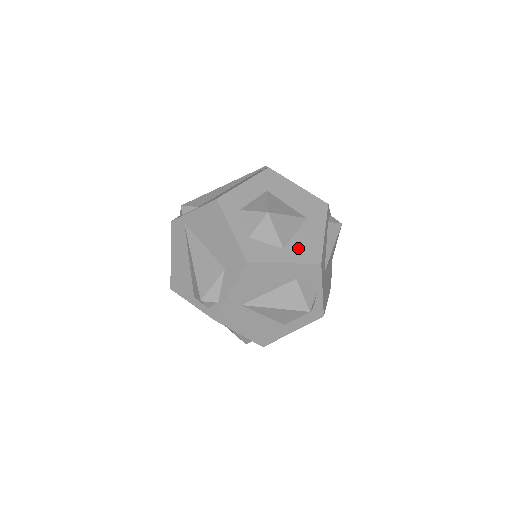
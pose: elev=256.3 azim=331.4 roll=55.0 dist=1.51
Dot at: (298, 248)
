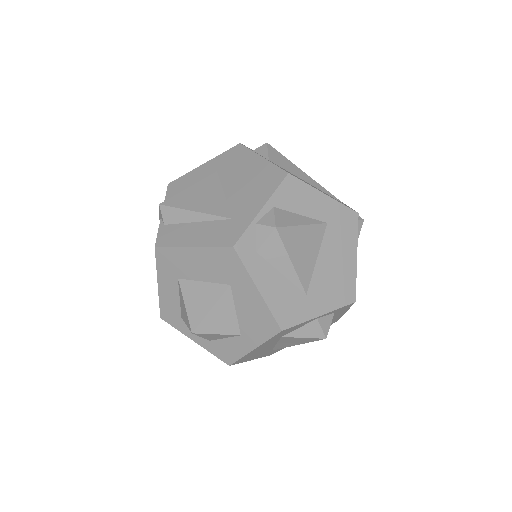
Dot at: (250, 327)
